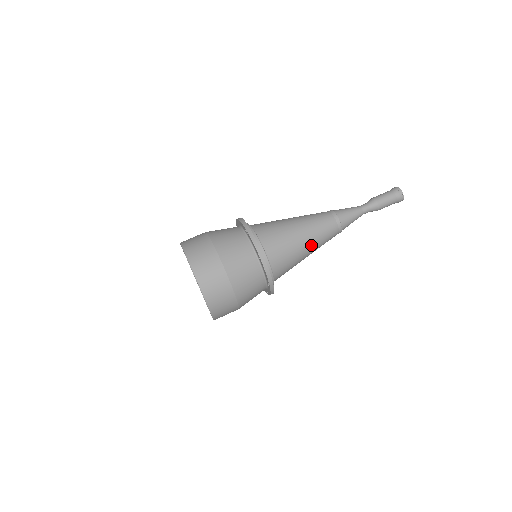
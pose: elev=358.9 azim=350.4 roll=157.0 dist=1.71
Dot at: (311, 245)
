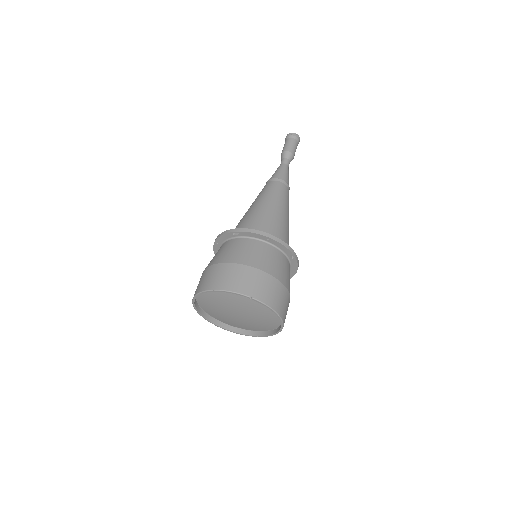
Dot at: (284, 209)
